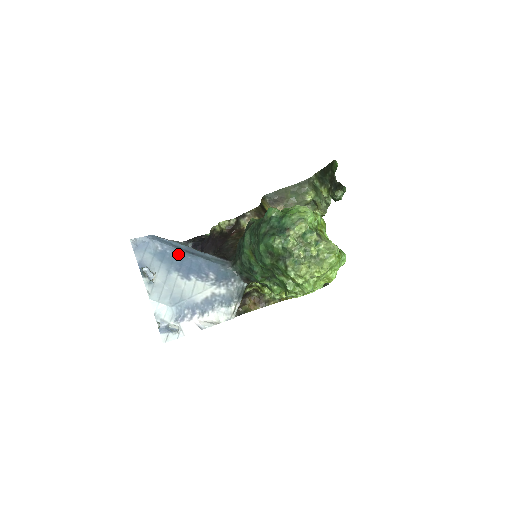
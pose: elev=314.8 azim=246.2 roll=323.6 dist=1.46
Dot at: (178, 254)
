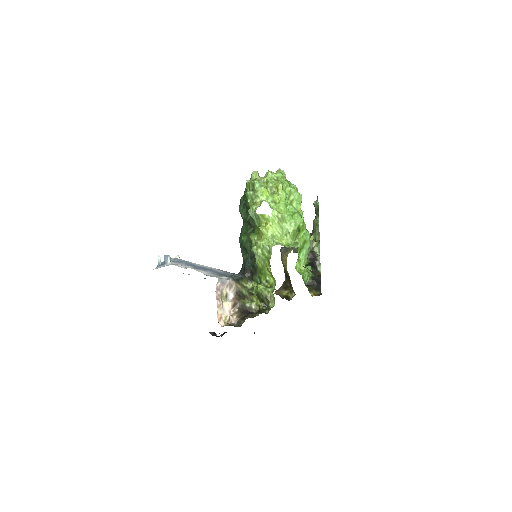
Dot at: (206, 275)
